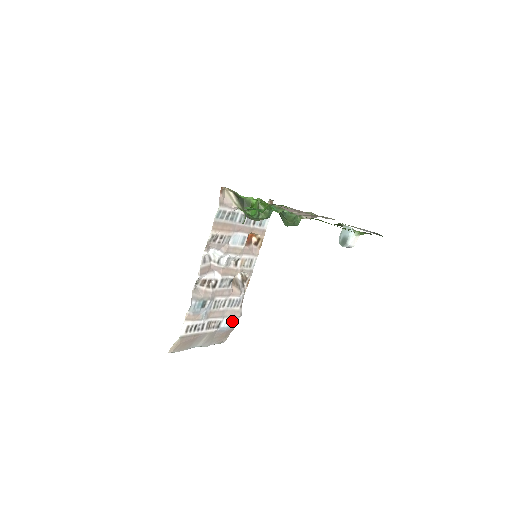
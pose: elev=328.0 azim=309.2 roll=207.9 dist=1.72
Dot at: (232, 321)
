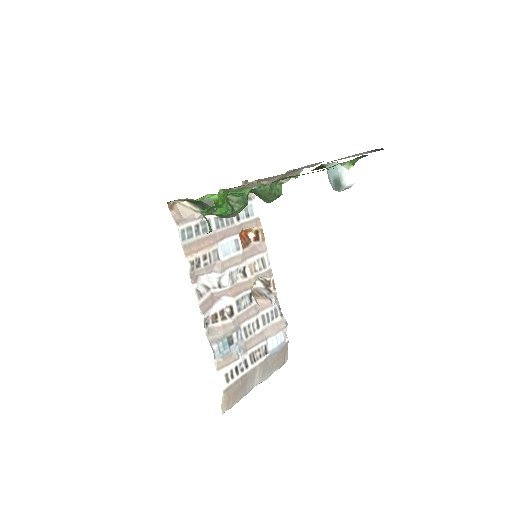
Dot at: (280, 336)
